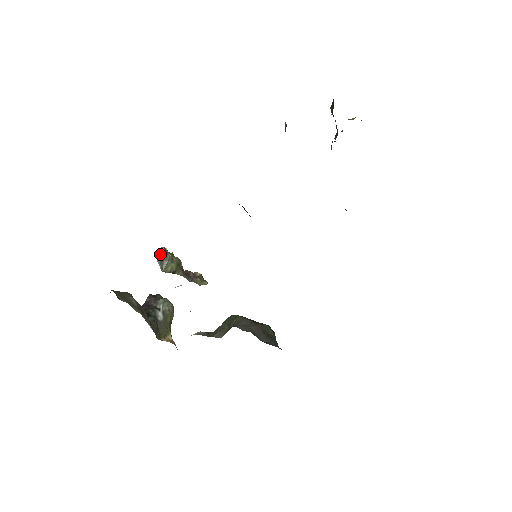
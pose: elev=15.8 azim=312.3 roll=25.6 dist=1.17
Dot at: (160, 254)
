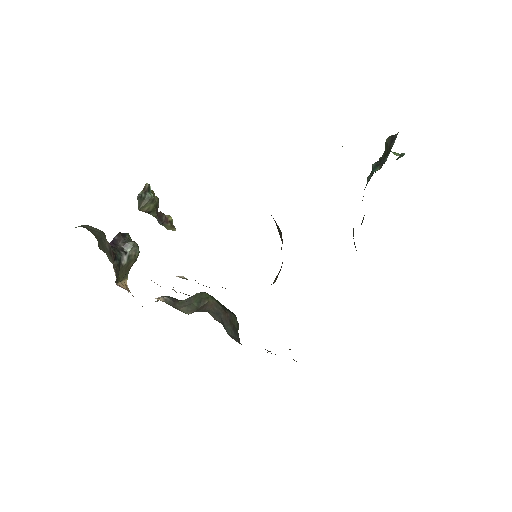
Dot at: (143, 190)
